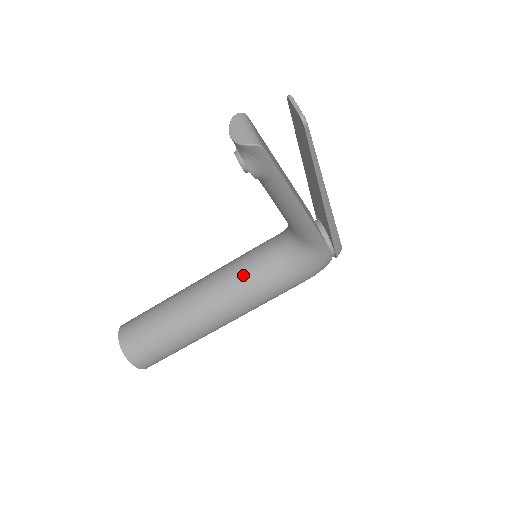
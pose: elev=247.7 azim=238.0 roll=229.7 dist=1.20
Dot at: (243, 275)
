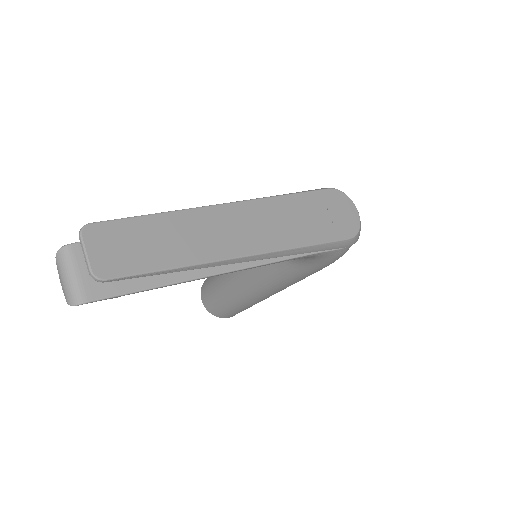
Dot at: (258, 267)
